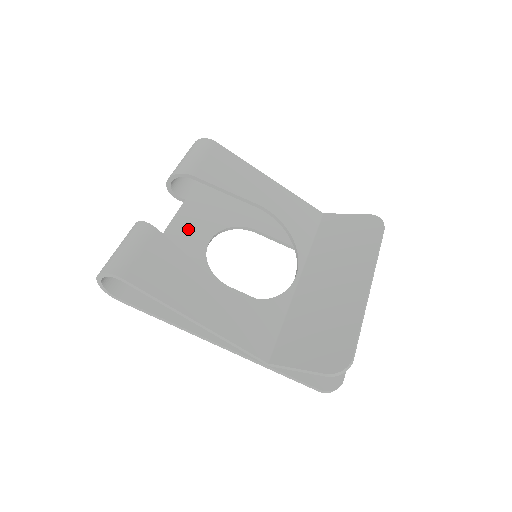
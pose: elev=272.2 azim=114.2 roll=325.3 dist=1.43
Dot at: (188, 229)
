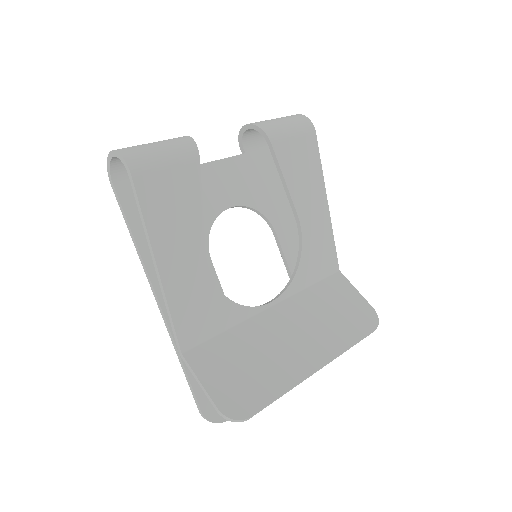
Dot at: (224, 180)
